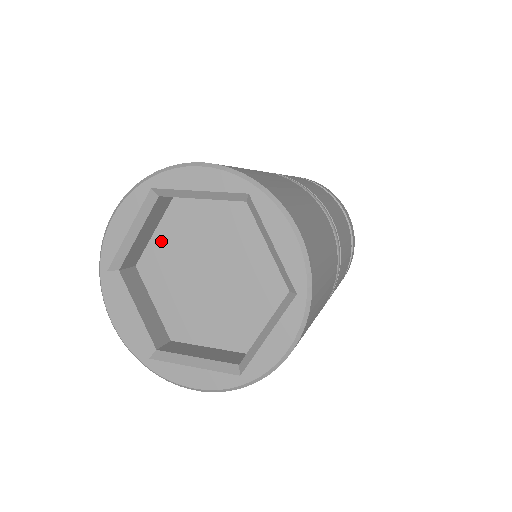
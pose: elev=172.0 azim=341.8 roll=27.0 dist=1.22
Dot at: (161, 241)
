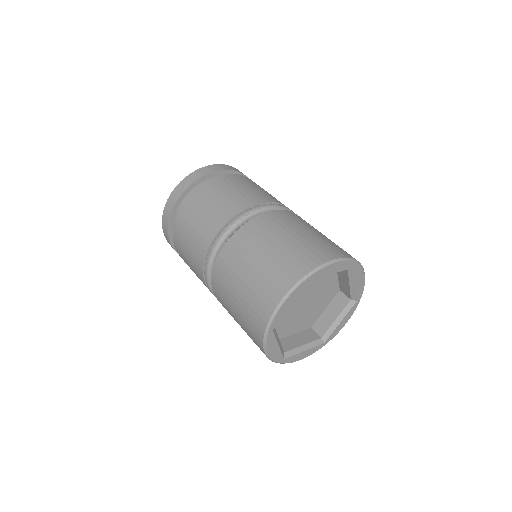
Dot at: occluded
